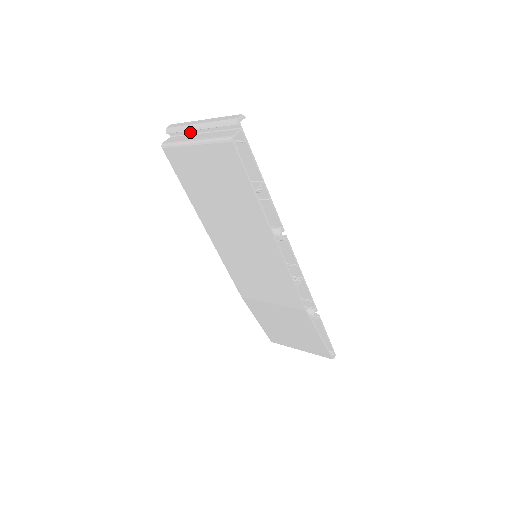
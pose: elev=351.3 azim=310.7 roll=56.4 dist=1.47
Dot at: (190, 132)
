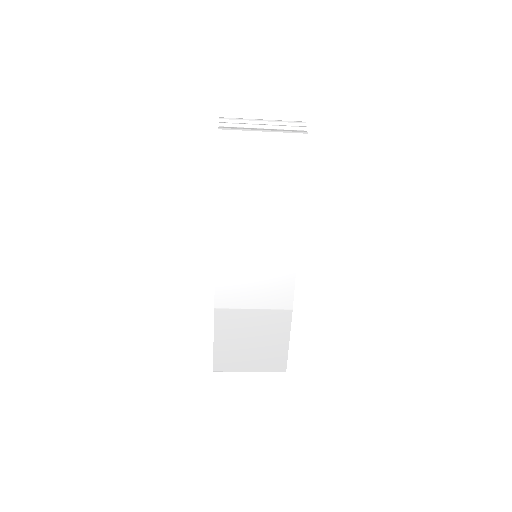
Dot at: (248, 126)
